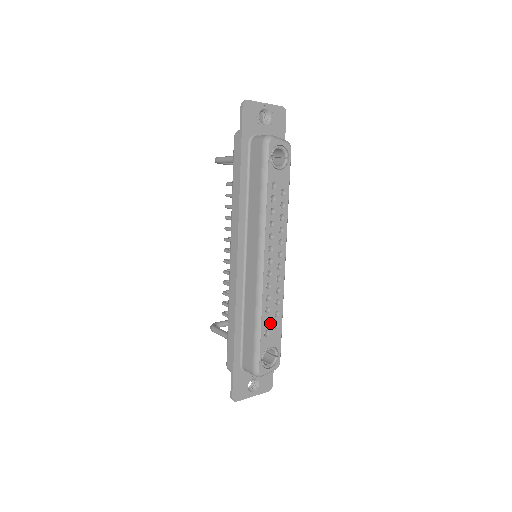
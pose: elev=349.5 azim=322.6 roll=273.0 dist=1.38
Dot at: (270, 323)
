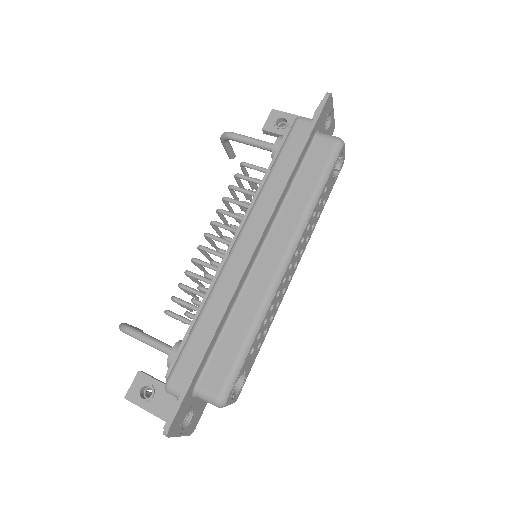
Dot at: (258, 340)
